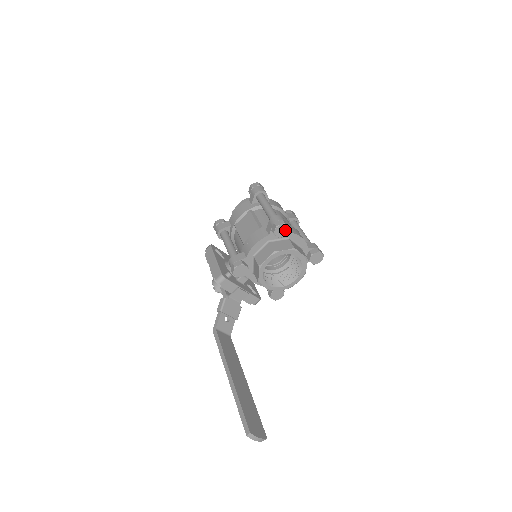
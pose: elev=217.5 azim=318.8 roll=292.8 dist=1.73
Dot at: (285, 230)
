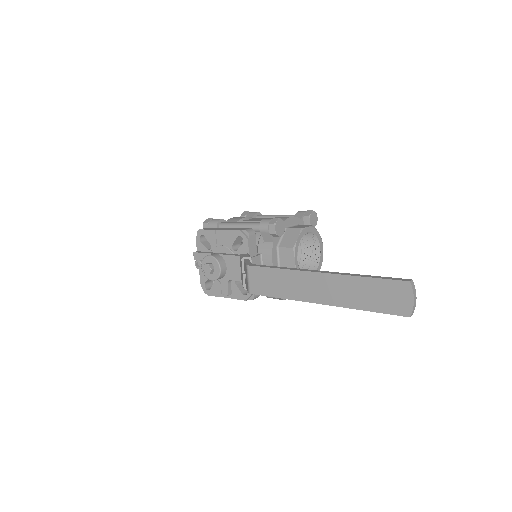
Dot at: (315, 221)
